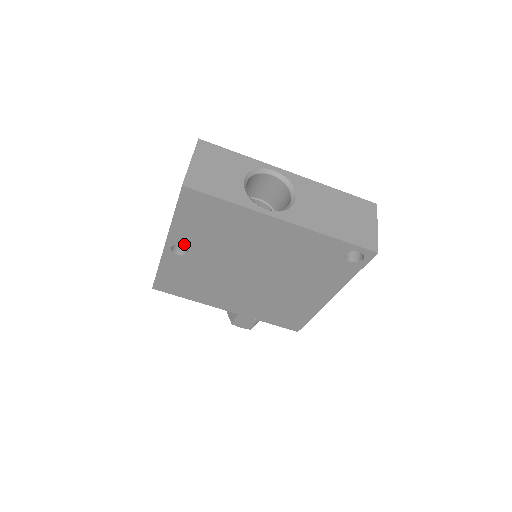
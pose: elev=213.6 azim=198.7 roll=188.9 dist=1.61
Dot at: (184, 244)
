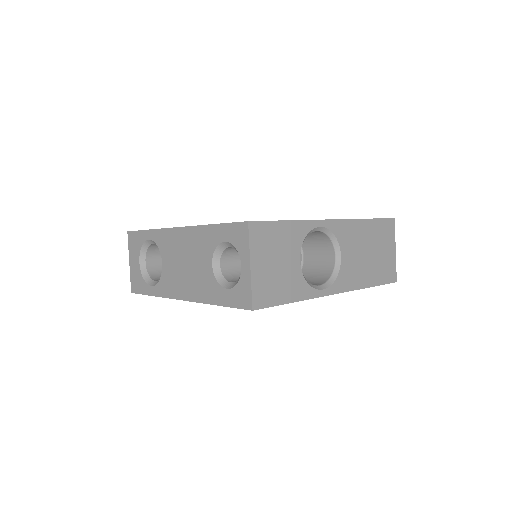
Dot at: occluded
